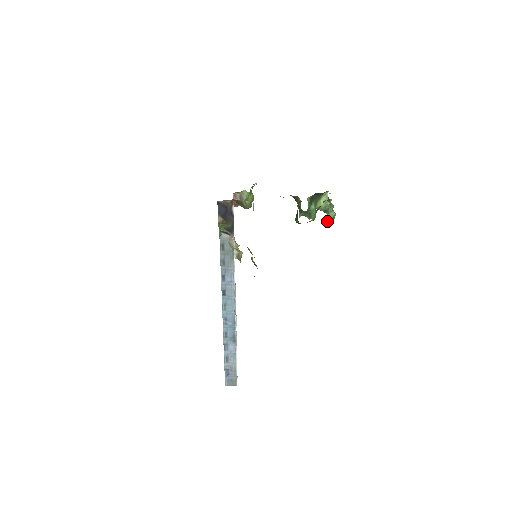
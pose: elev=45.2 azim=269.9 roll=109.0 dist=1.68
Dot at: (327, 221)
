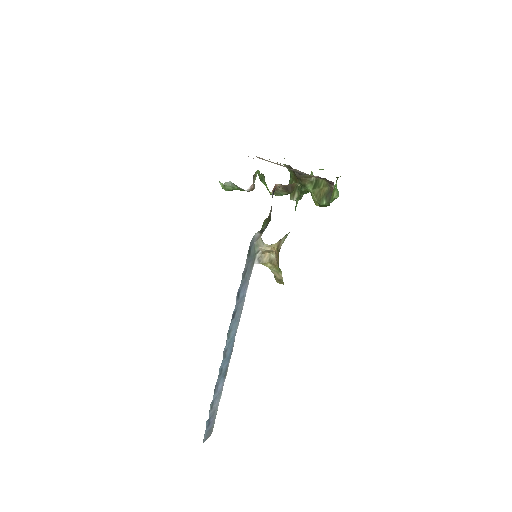
Dot at: (333, 200)
